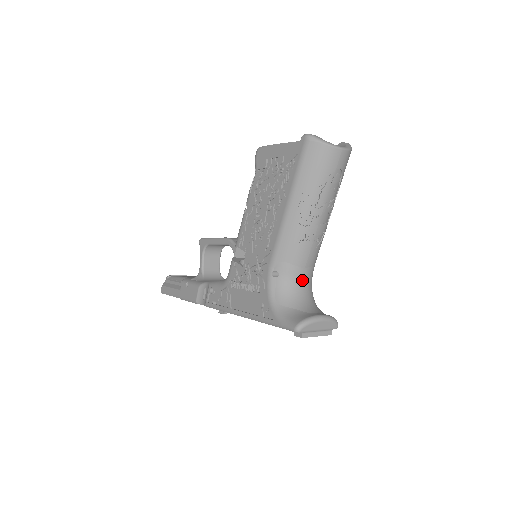
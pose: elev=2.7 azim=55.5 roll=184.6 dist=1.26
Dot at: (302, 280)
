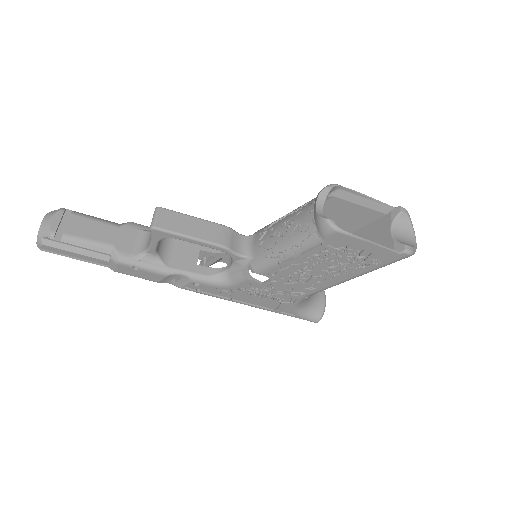
Dot at: occluded
